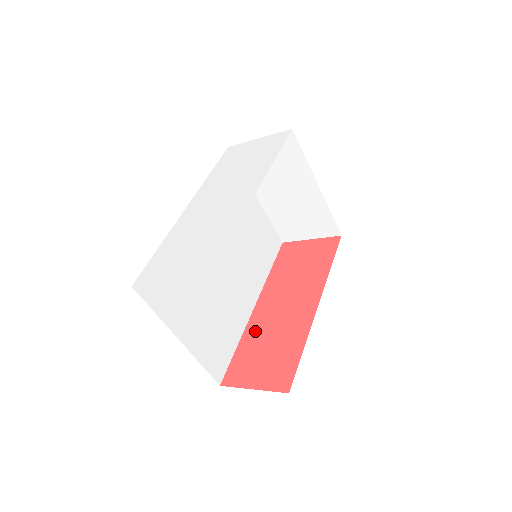
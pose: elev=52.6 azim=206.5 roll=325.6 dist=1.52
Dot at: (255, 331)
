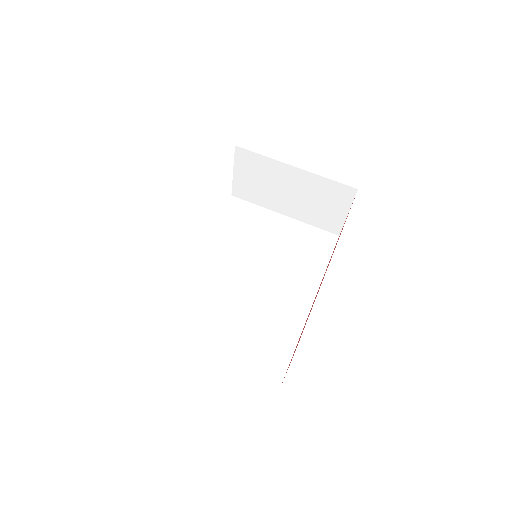
Dot at: occluded
